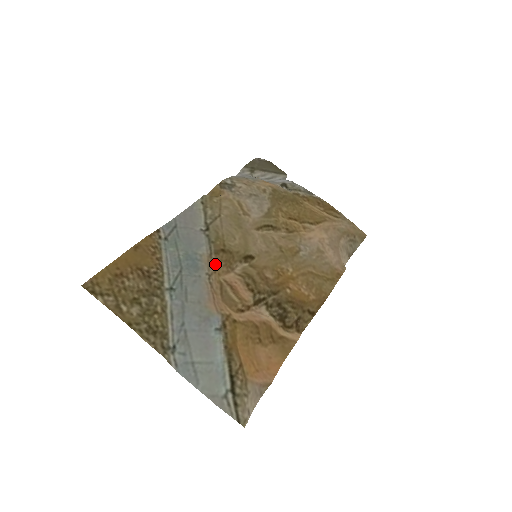
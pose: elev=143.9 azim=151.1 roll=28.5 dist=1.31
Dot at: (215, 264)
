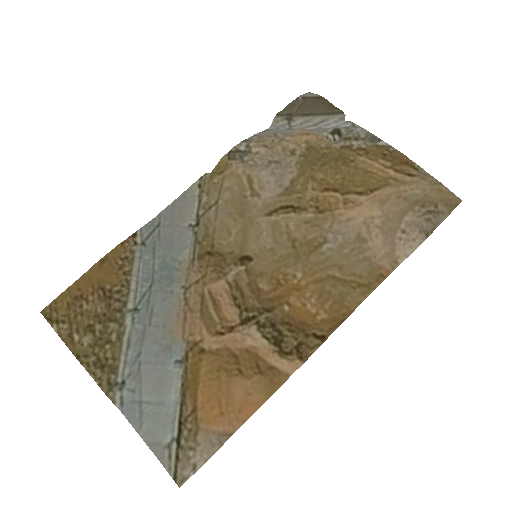
Dot at: (198, 272)
